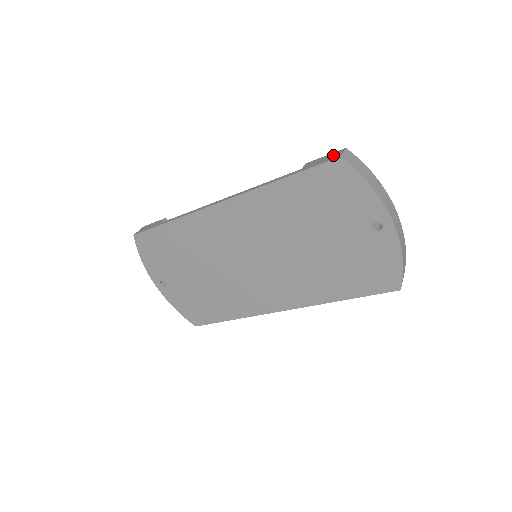
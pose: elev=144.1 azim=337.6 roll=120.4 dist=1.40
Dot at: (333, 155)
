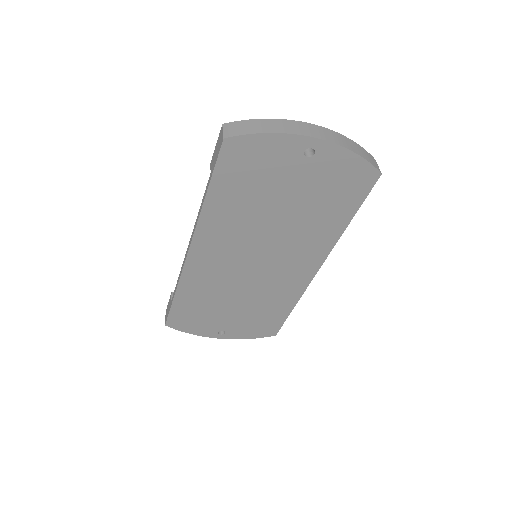
Dot at: (219, 140)
